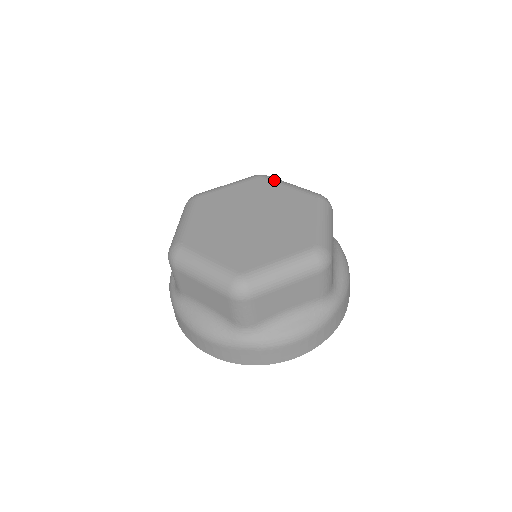
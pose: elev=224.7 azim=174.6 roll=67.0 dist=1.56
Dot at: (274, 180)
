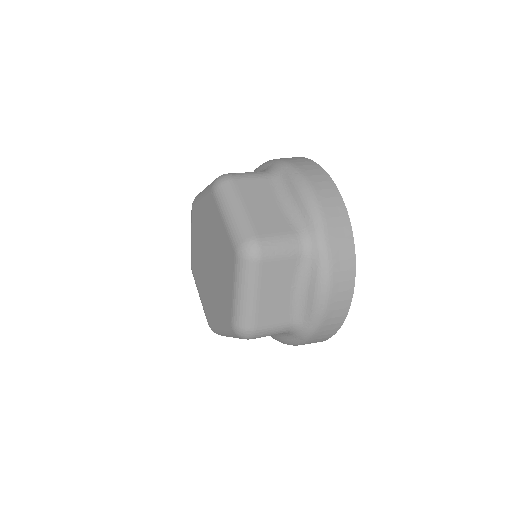
Dot at: (218, 204)
